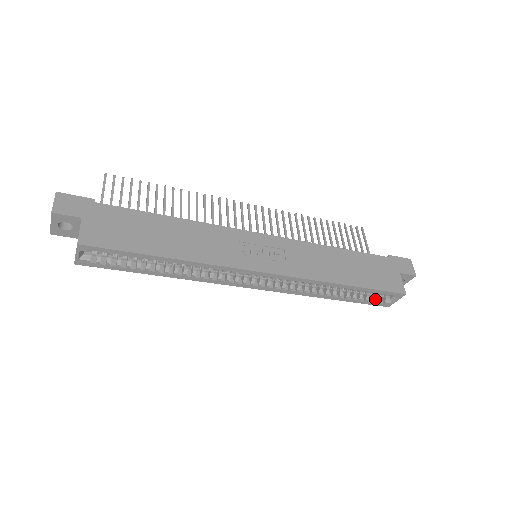
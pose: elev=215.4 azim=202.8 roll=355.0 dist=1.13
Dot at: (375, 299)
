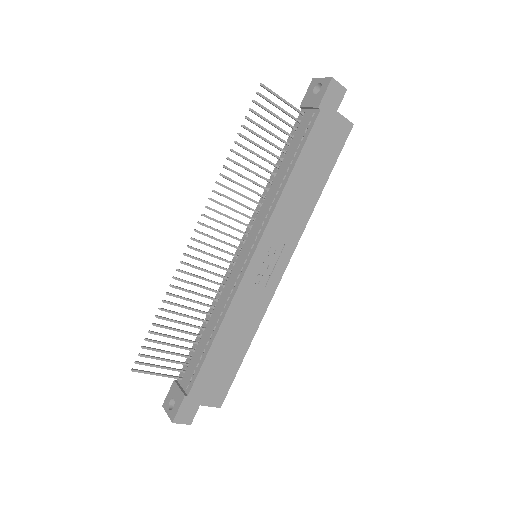
Dot at: occluded
